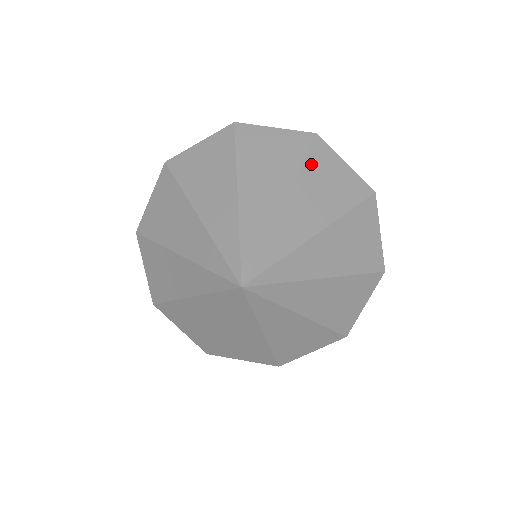
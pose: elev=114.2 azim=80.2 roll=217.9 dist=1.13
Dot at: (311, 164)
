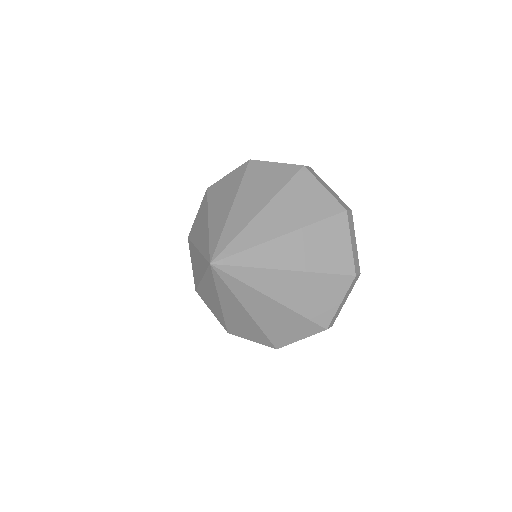
Dot at: (292, 187)
